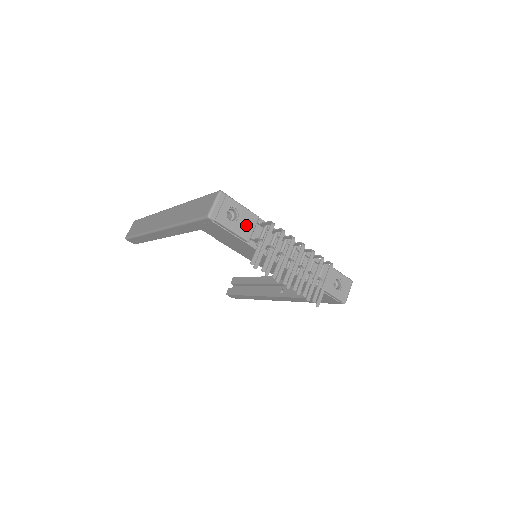
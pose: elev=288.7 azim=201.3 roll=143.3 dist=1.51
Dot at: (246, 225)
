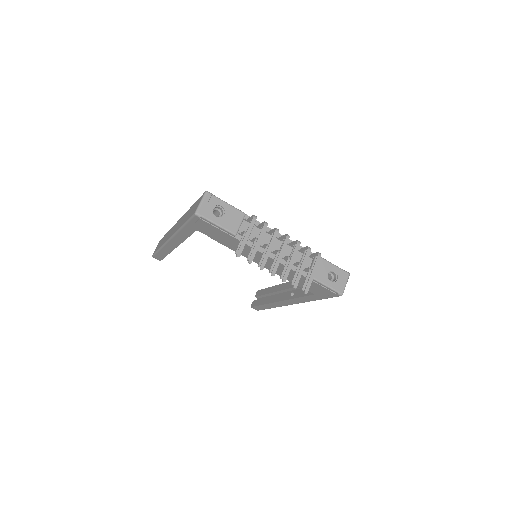
Dot at: (232, 221)
